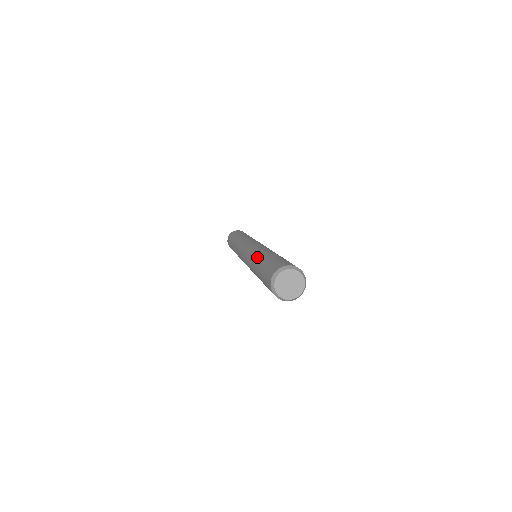
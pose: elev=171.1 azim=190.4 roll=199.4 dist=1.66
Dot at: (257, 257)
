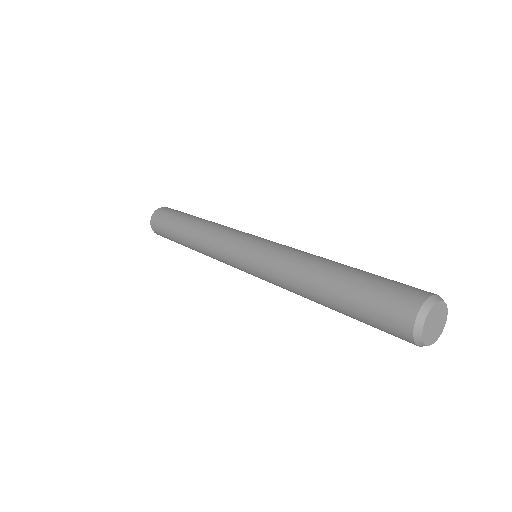
Dot at: (309, 276)
